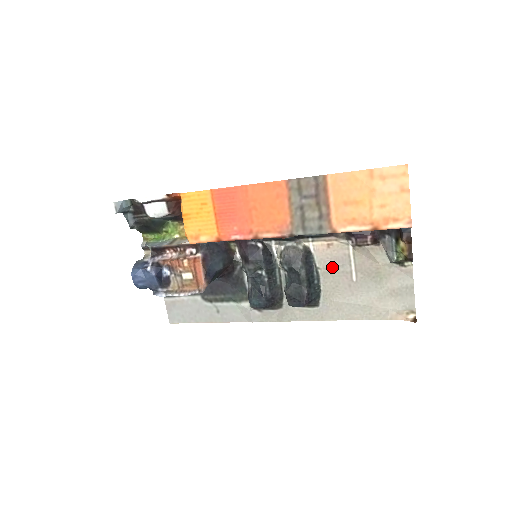
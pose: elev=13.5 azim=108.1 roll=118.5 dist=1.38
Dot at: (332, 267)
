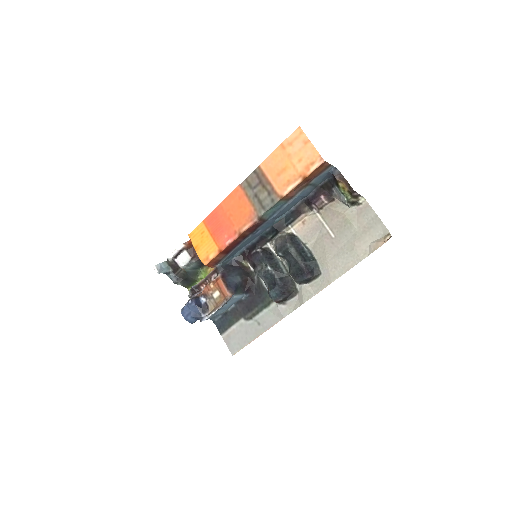
Dot at: (314, 237)
